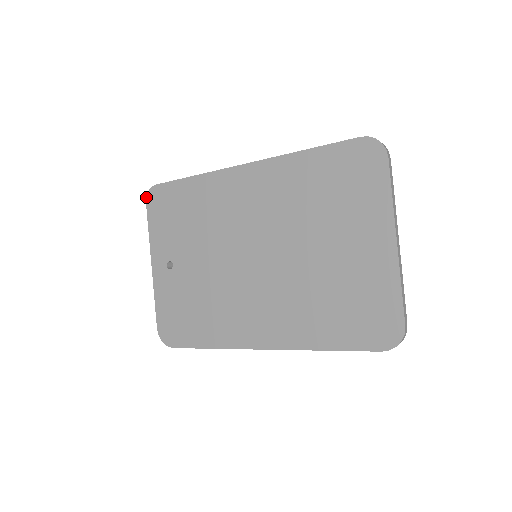
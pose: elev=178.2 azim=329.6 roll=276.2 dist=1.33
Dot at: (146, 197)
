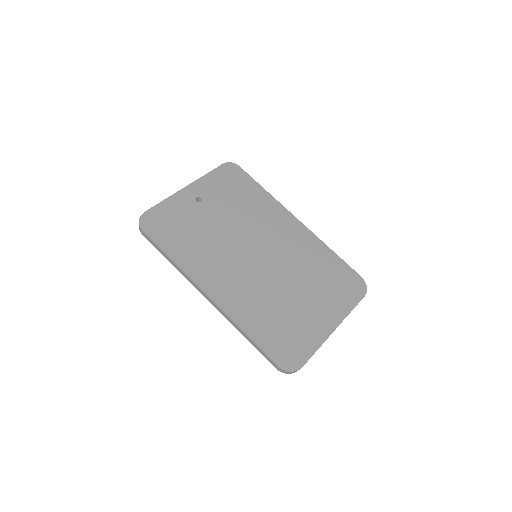
Dot at: (226, 162)
